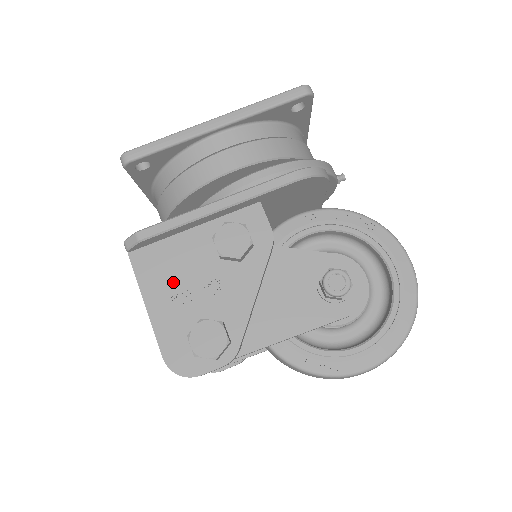
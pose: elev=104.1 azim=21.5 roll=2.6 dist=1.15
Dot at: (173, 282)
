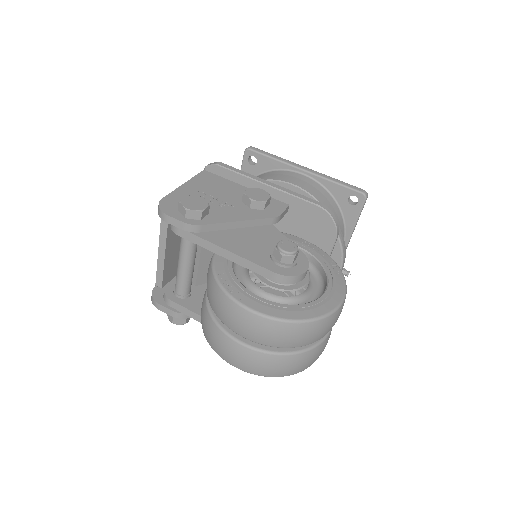
Dot at: (208, 189)
